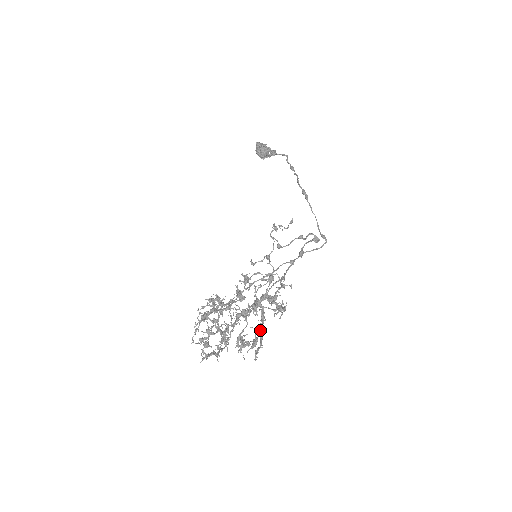
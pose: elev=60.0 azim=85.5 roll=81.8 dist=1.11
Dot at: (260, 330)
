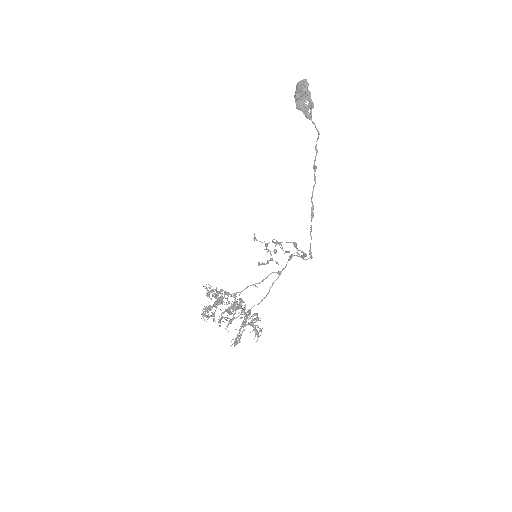
Dot at: (242, 323)
